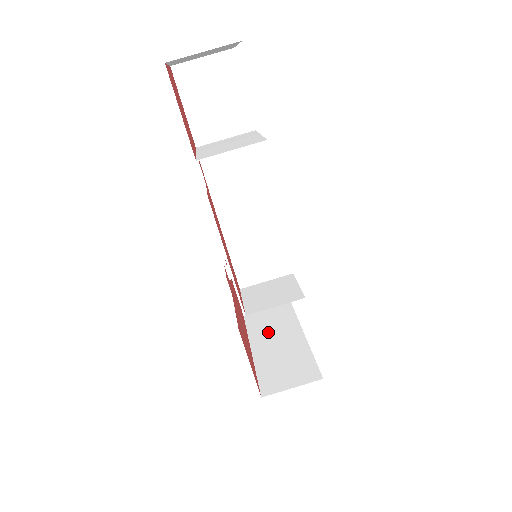
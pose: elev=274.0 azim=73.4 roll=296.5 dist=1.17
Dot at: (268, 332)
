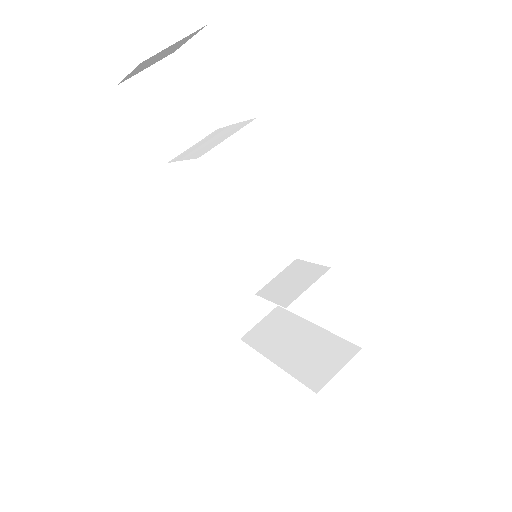
Dot at: (277, 339)
